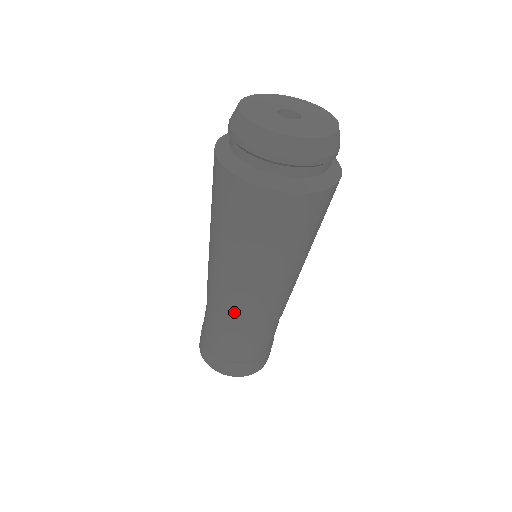
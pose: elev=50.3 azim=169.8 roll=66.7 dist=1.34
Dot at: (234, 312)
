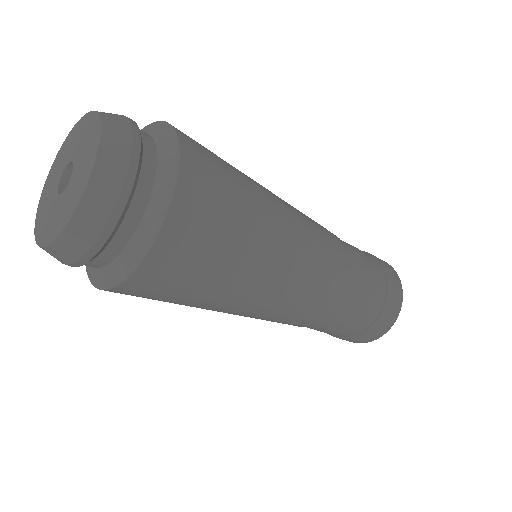
Dot at: occluded
